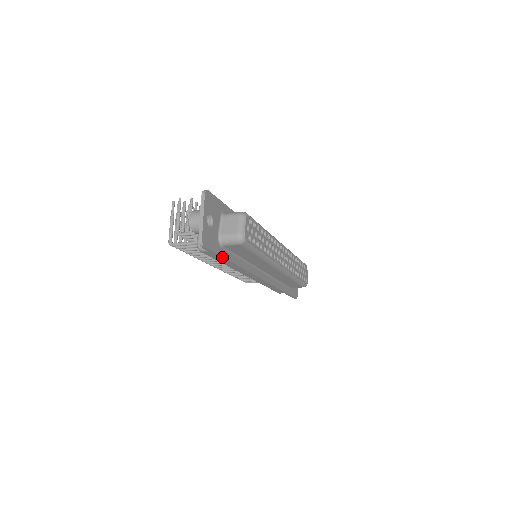
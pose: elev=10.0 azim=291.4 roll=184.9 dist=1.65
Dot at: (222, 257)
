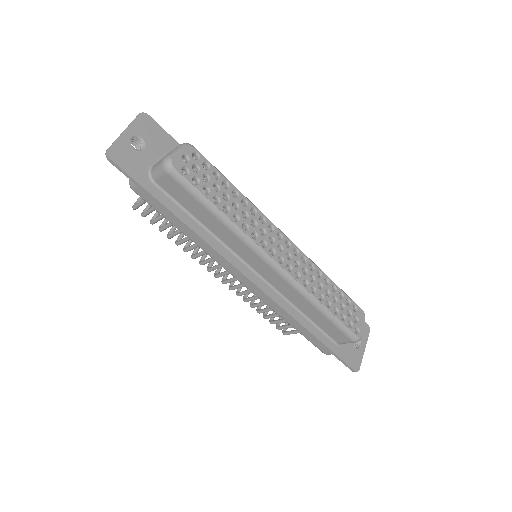
Dot at: (152, 195)
